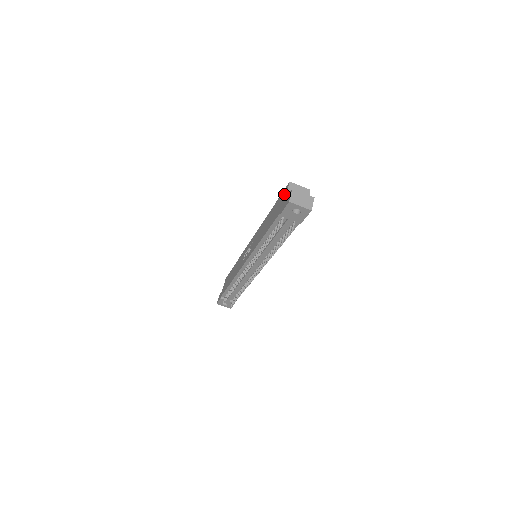
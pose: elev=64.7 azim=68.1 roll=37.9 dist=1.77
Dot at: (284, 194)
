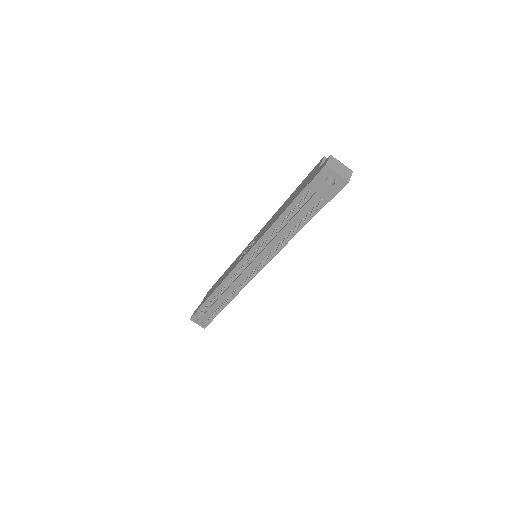
Dot at: (315, 168)
